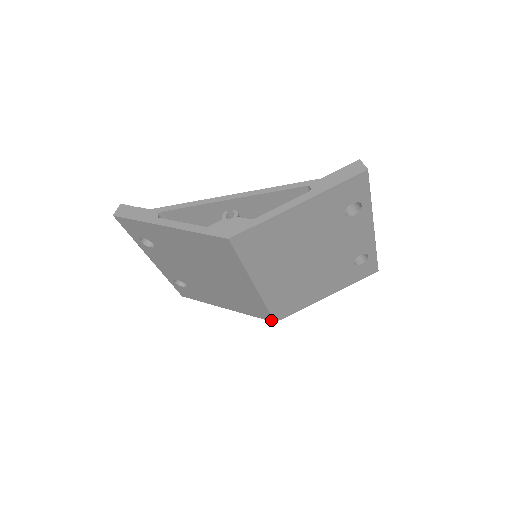
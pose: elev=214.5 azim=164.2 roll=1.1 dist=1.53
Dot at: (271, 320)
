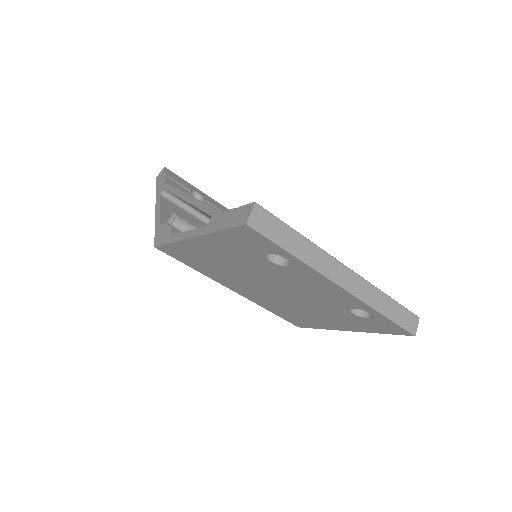
Dot at: occluded
